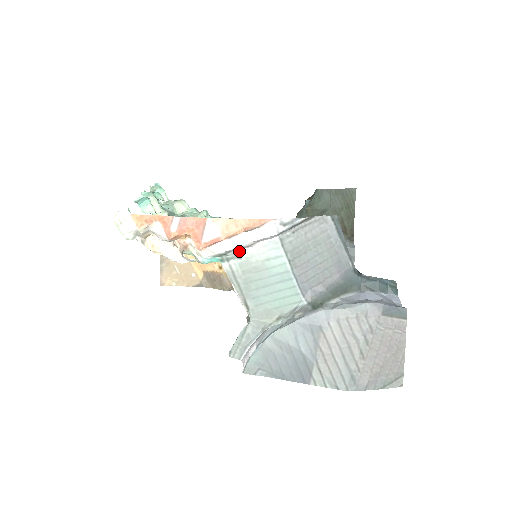
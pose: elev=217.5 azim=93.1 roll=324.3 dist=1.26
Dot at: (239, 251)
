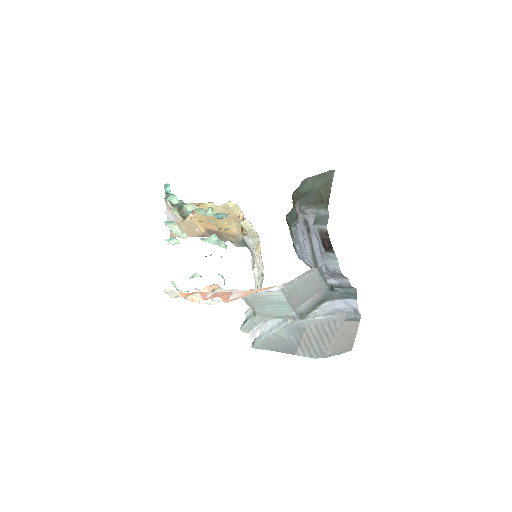
Dot at: occluded
